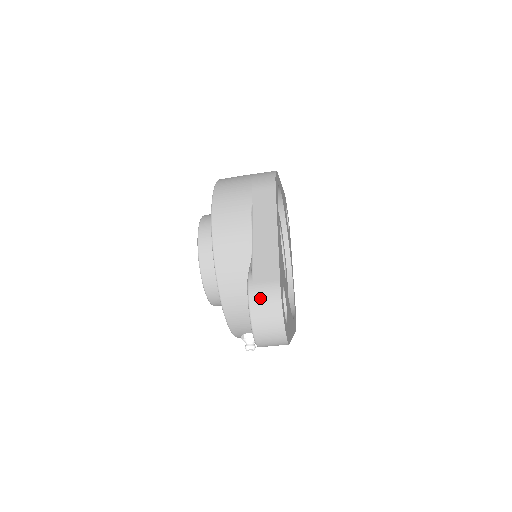
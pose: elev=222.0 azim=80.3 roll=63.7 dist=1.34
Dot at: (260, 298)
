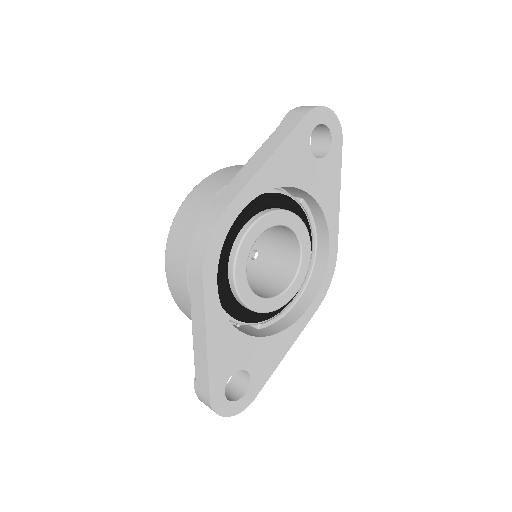
Dot at: (203, 402)
